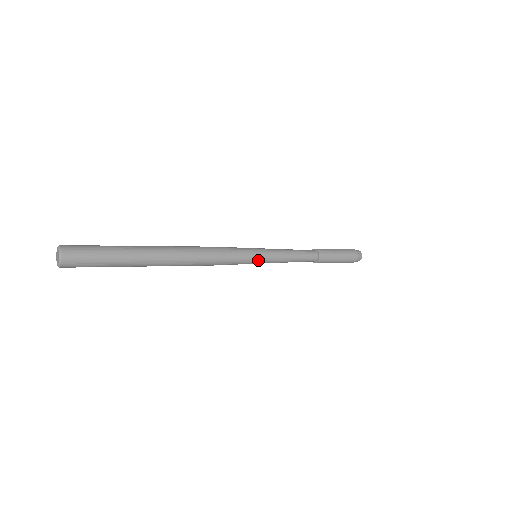
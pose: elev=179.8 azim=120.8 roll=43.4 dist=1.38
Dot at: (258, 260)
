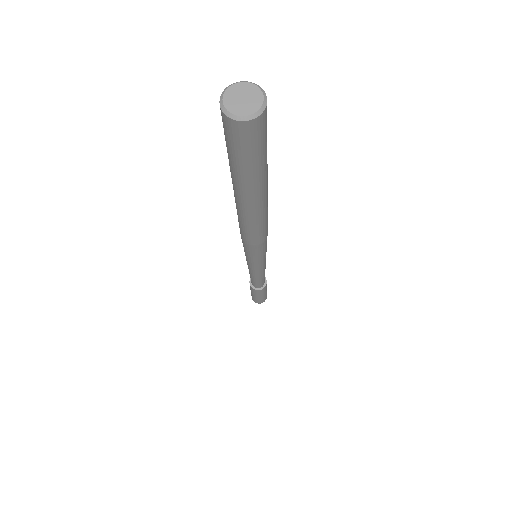
Dot at: (258, 264)
